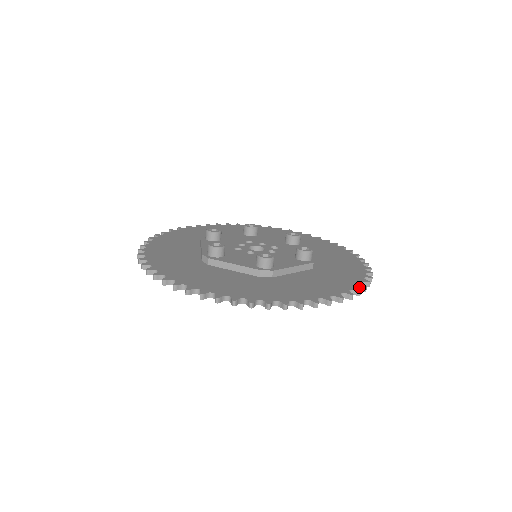
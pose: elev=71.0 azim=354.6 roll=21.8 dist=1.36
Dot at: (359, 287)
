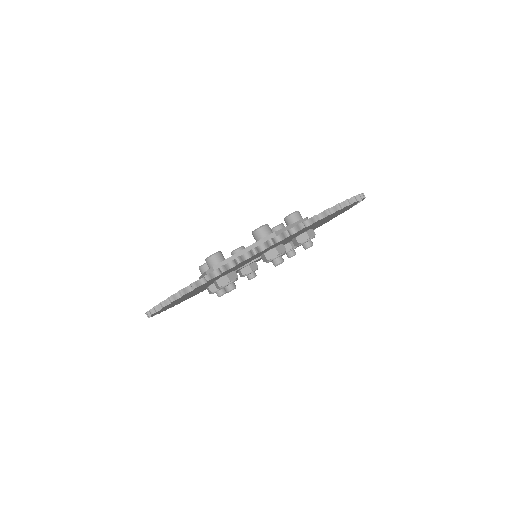
Dot at: (265, 244)
